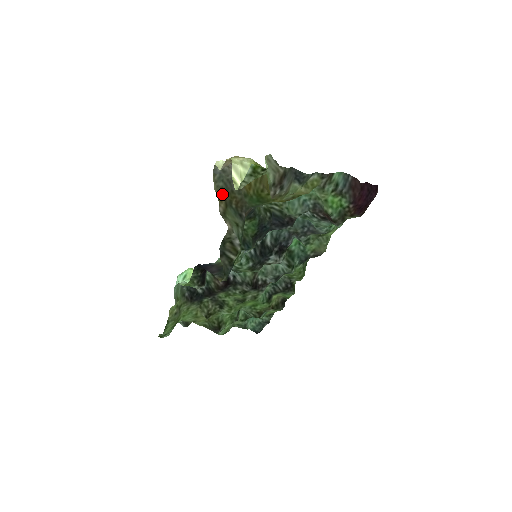
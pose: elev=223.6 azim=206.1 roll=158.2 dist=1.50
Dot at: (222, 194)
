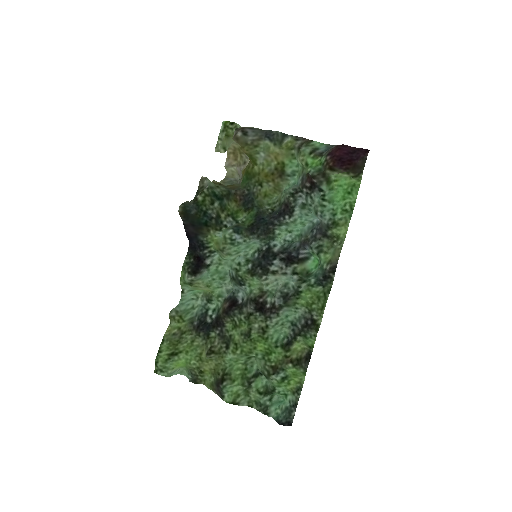
Dot at: occluded
